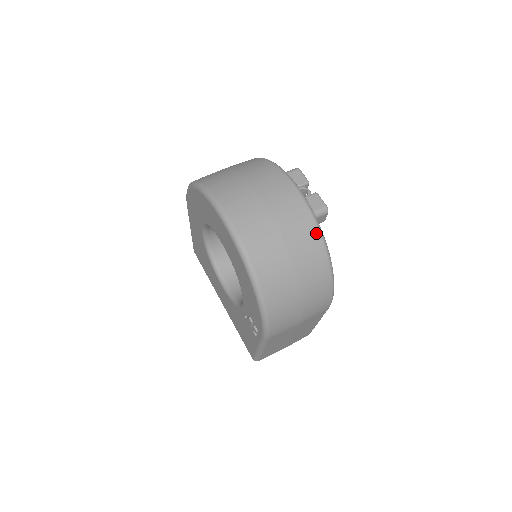
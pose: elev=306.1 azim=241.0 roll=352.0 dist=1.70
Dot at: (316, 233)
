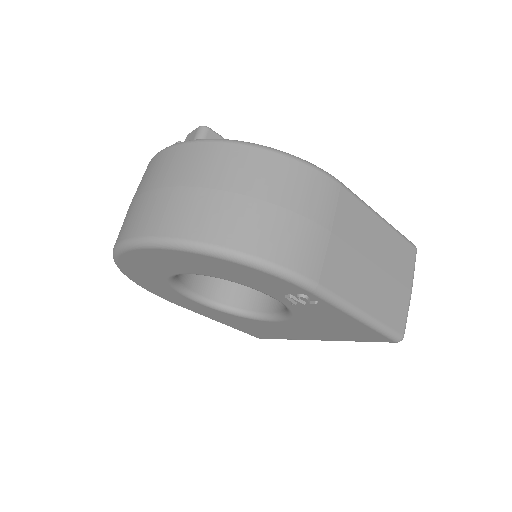
Dot at: (204, 145)
